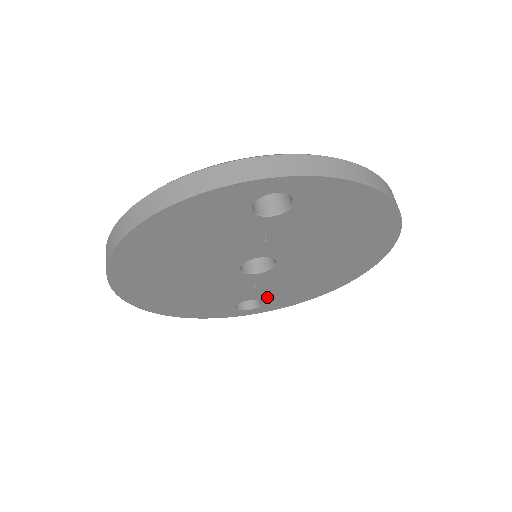
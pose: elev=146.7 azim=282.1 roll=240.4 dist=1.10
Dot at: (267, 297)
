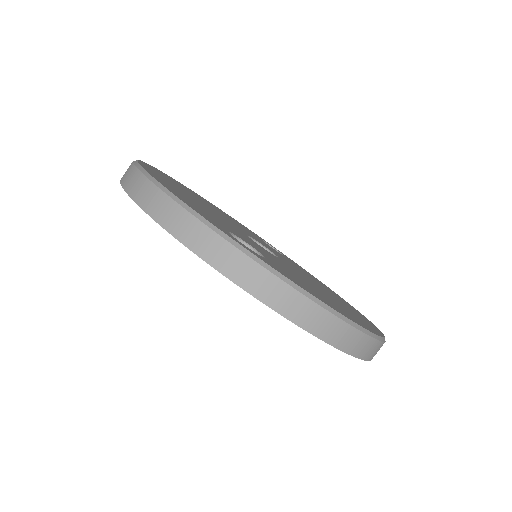
Dot at: occluded
